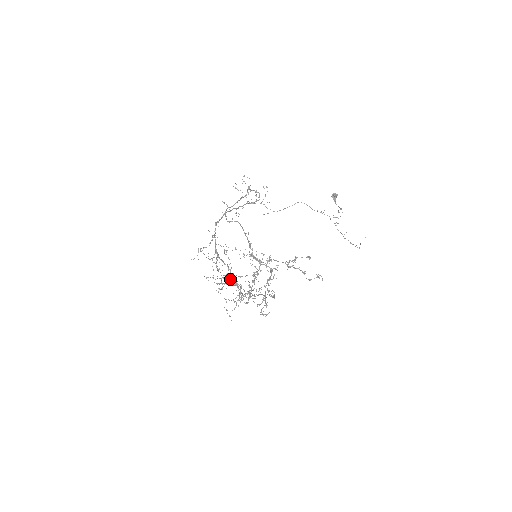
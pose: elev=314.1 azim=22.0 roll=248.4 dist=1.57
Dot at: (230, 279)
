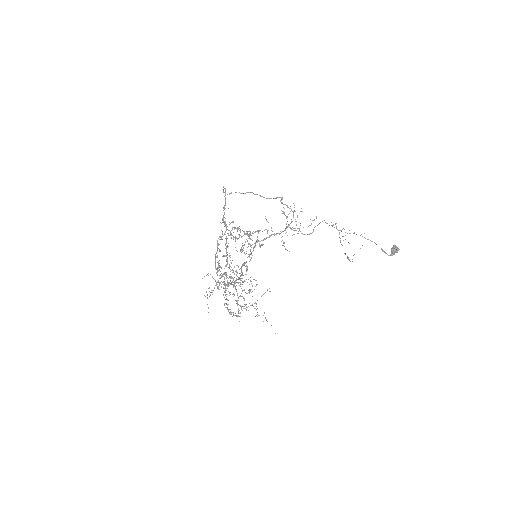
Dot at: (242, 291)
